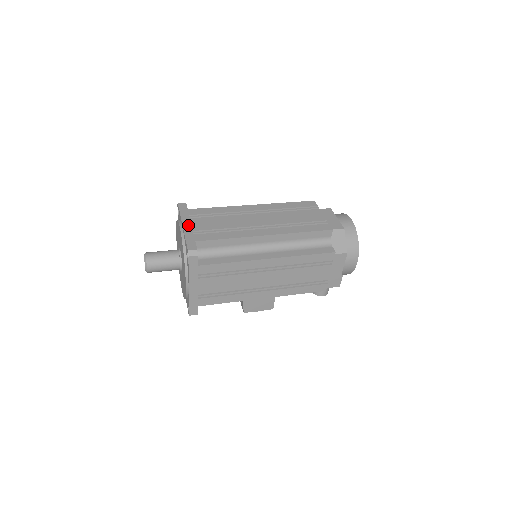
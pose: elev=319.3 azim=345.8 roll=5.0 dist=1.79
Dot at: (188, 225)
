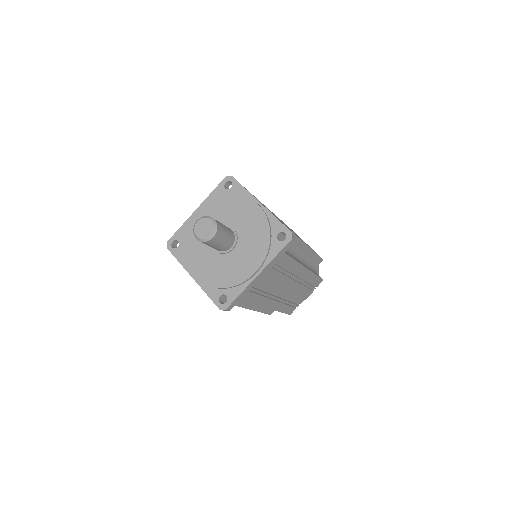
Dot at: (260, 277)
